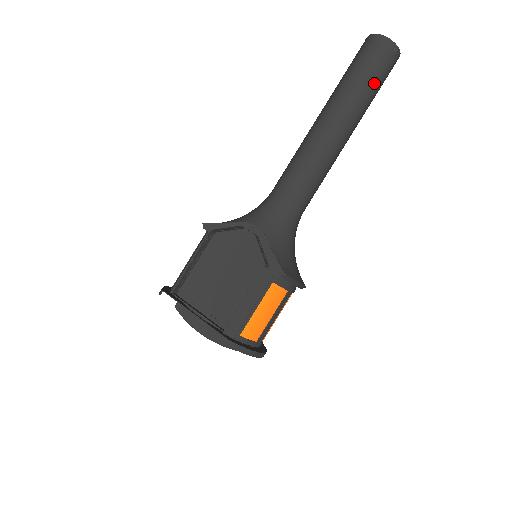
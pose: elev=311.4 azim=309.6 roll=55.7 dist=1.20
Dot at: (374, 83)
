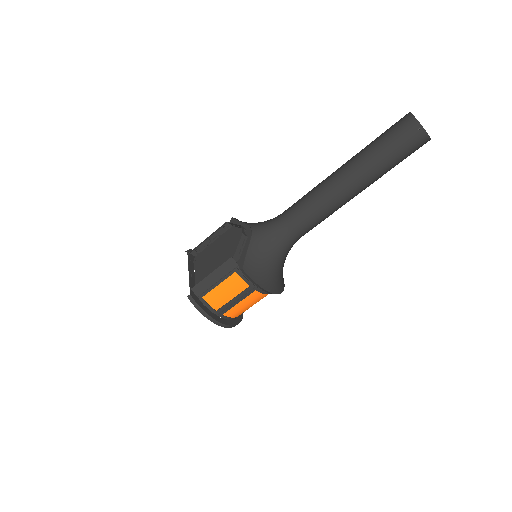
Dot at: (389, 153)
